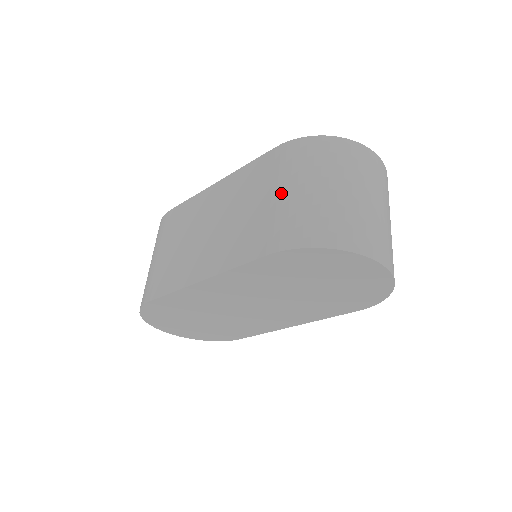
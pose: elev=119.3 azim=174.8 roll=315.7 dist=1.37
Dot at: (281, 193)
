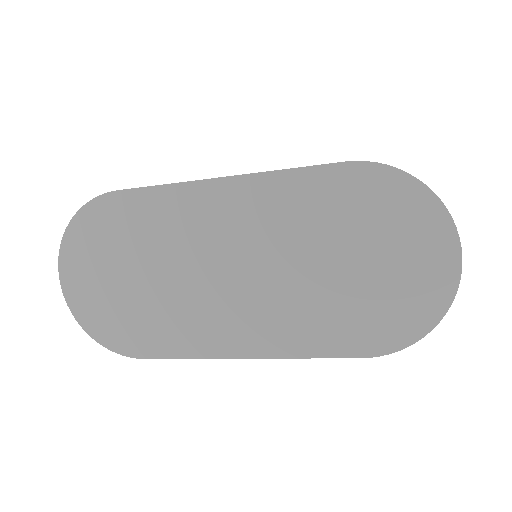
Dot at: occluded
